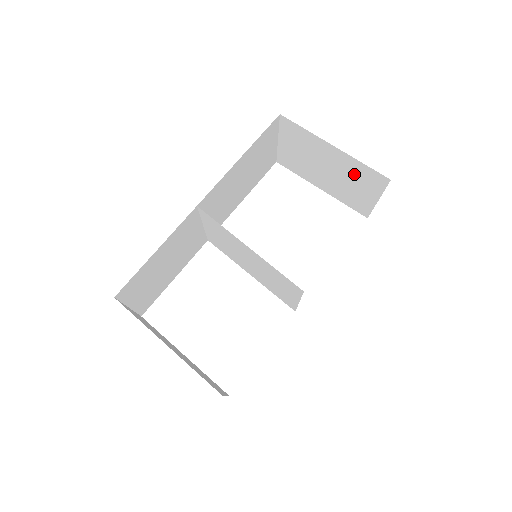
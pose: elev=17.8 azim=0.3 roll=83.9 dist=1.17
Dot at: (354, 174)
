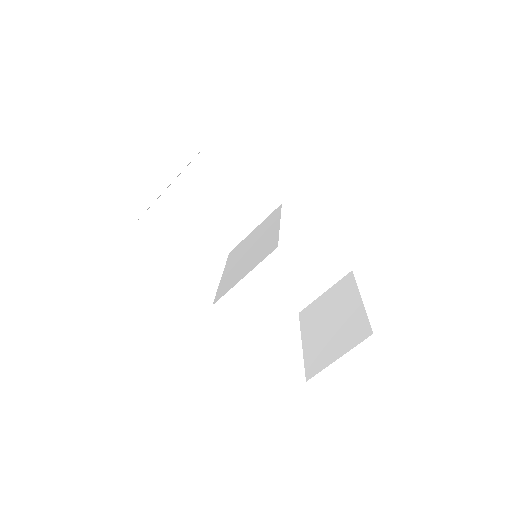
Dot at: (349, 327)
